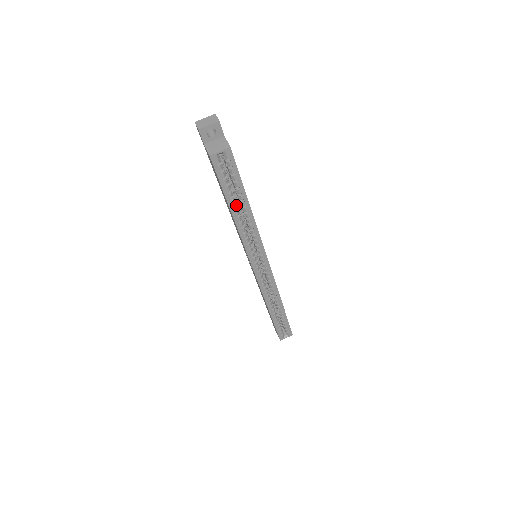
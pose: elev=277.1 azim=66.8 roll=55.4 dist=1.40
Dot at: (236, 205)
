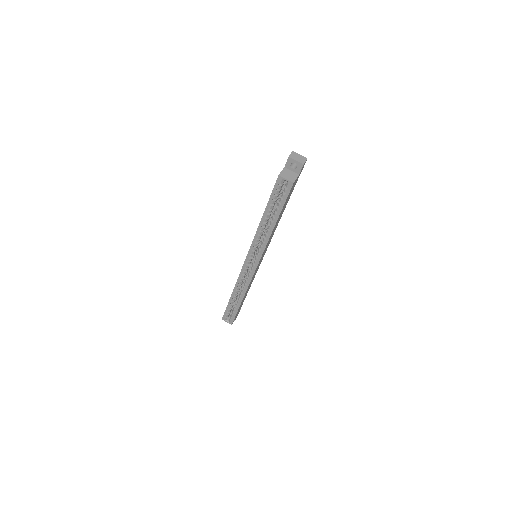
Dot at: (269, 215)
